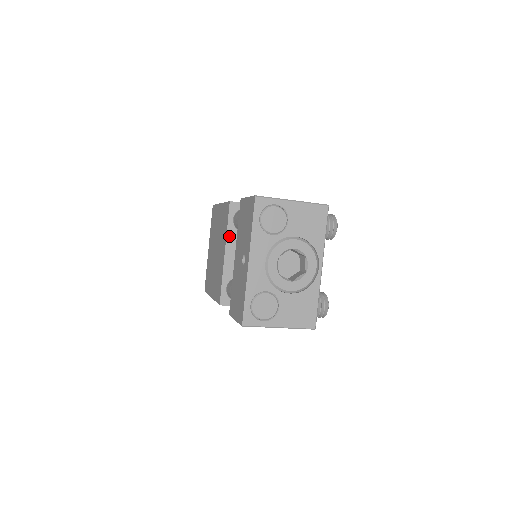
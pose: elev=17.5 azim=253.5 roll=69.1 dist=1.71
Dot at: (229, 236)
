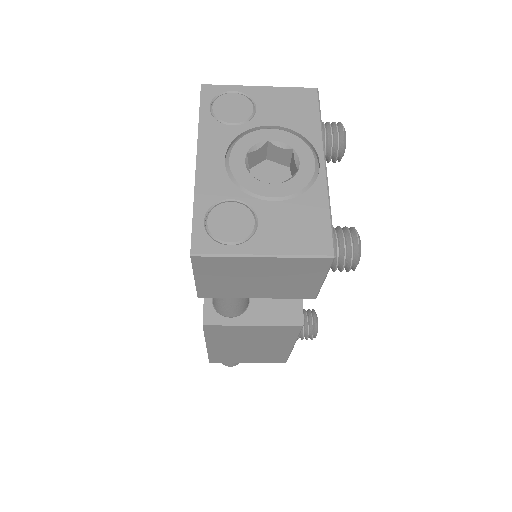
Dot at: occluded
